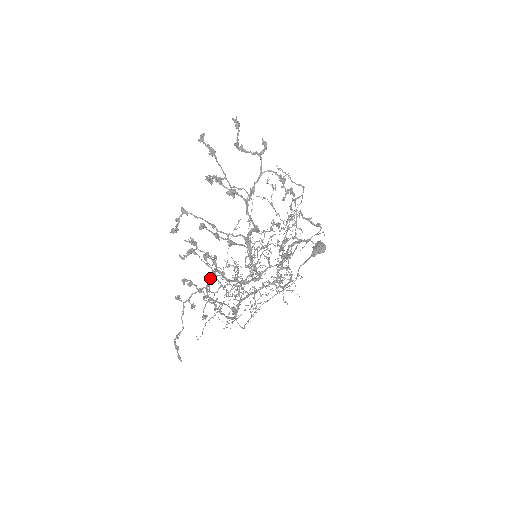
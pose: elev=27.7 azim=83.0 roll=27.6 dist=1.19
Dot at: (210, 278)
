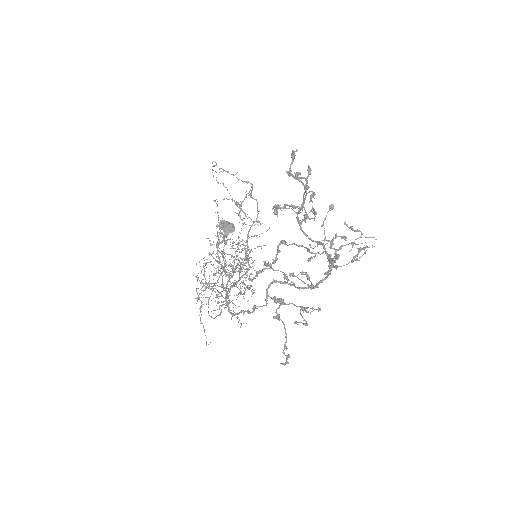
Dot at: occluded
